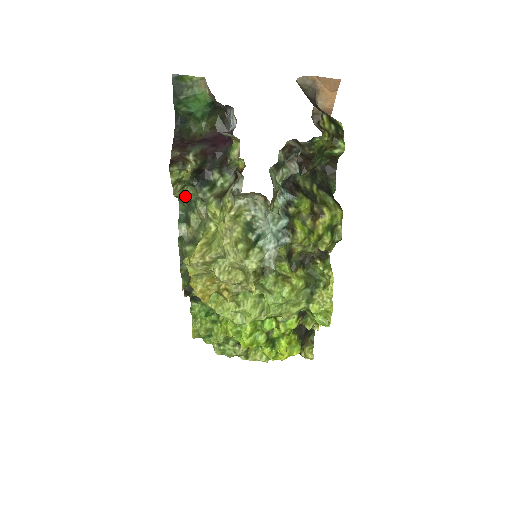
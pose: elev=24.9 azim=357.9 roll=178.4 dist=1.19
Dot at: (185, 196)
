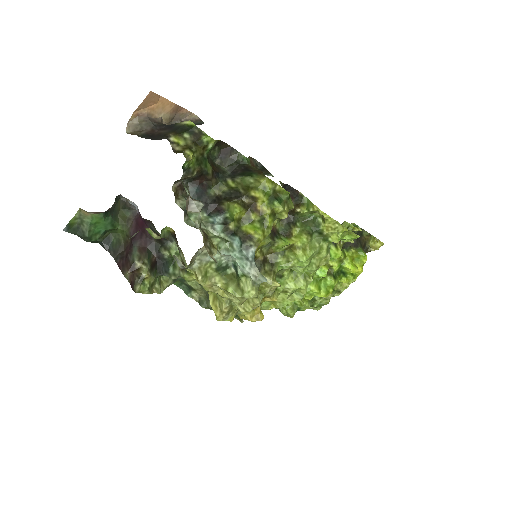
Dot at: (168, 283)
